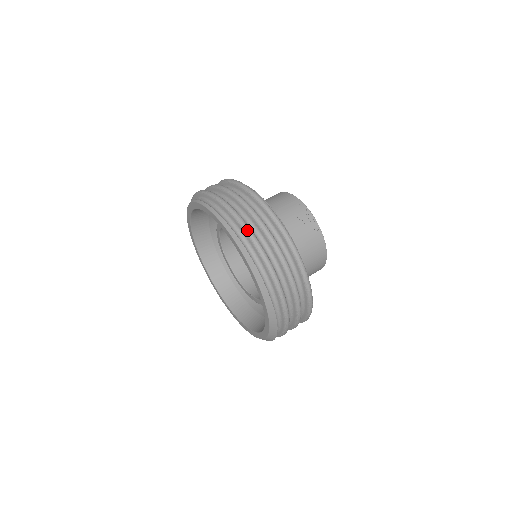
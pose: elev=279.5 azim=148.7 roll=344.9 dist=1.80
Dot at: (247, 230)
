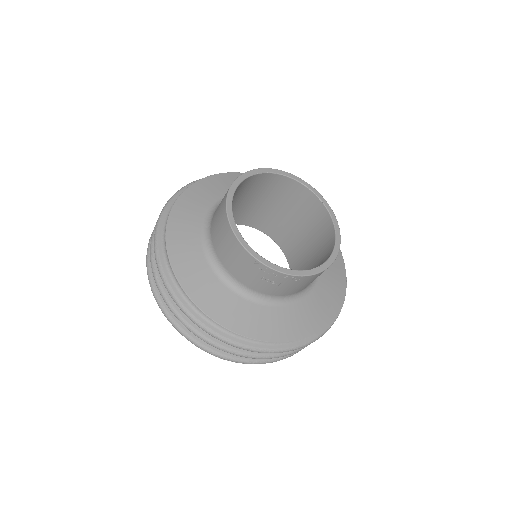
Dot at: occluded
